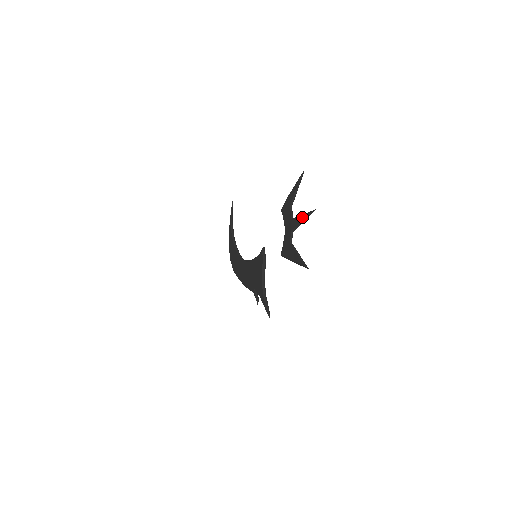
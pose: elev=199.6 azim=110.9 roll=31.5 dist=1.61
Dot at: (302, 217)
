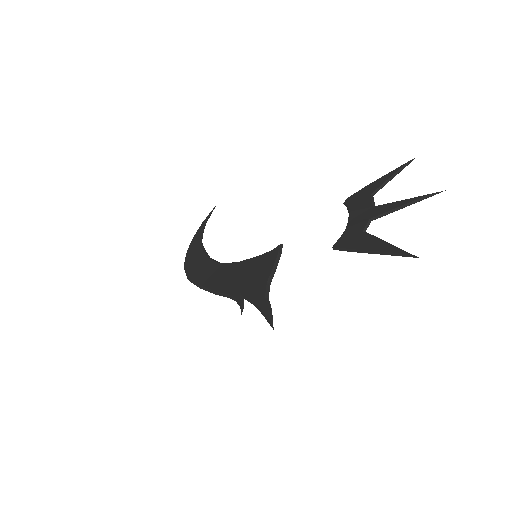
Dot at: (406, 200)
